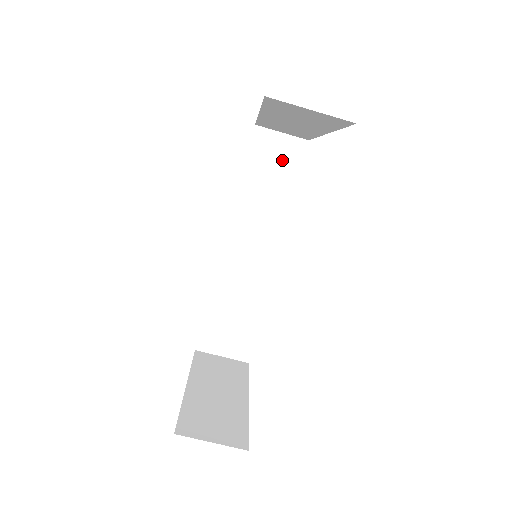
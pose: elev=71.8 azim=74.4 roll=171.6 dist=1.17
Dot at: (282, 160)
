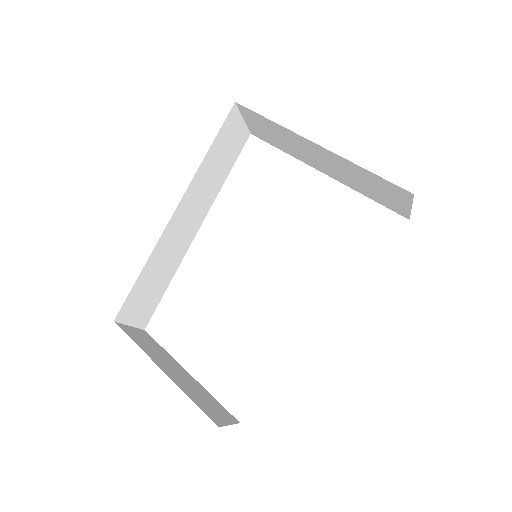
Dot at: (234, 144)
